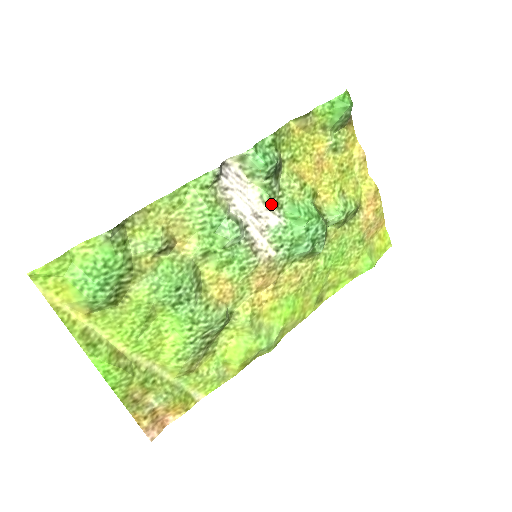
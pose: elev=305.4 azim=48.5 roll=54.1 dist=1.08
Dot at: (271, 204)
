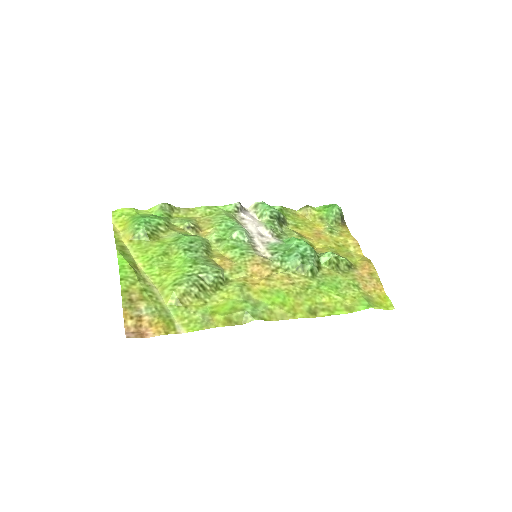
Dot at: (272, 231)
